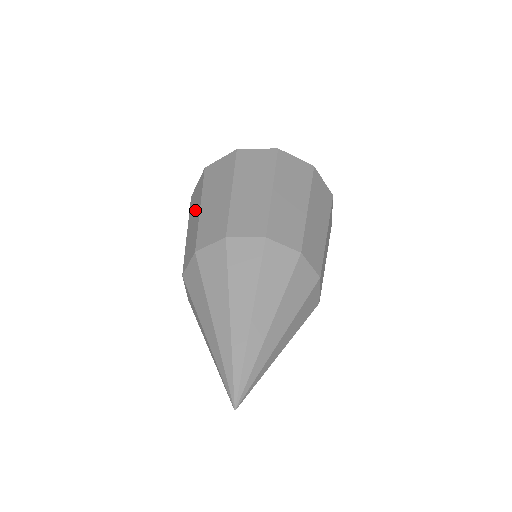
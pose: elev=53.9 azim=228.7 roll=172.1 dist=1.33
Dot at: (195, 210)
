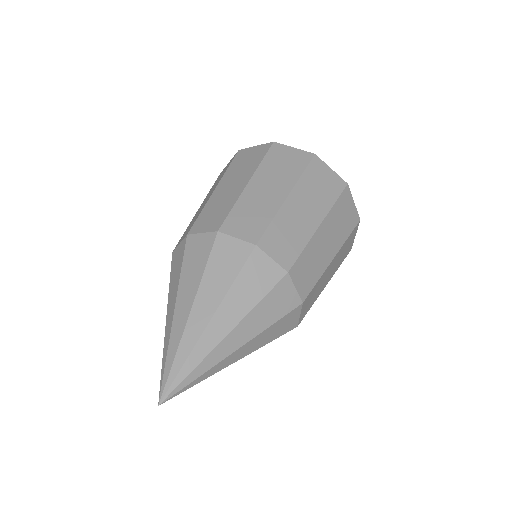
Dot at: (238, 177)
